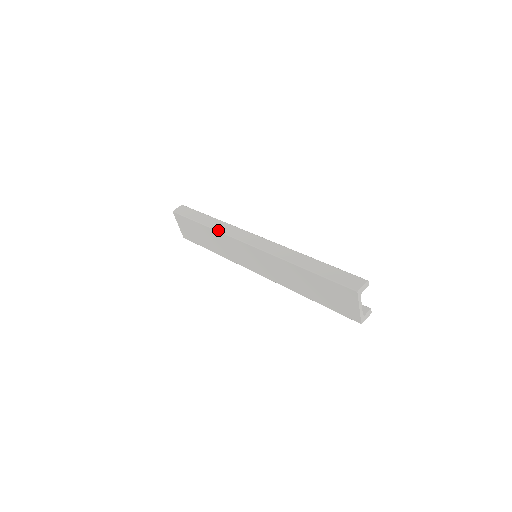
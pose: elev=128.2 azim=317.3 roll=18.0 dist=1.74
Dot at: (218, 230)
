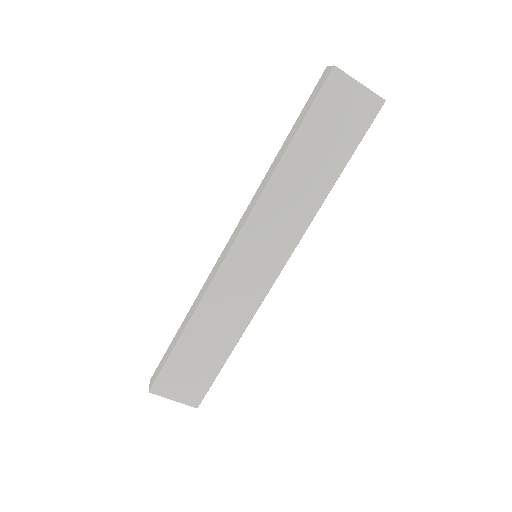
Dot at: (199, 302)
